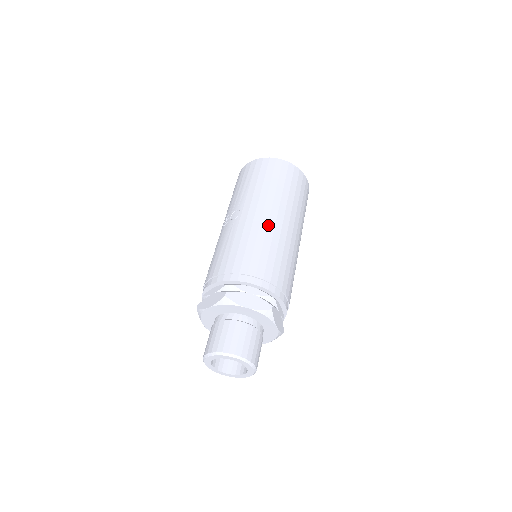
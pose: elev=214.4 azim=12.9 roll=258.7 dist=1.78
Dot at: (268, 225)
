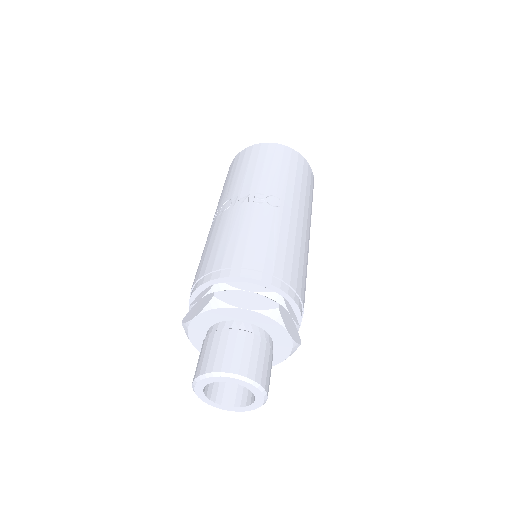
Dot at: (306, 239)
